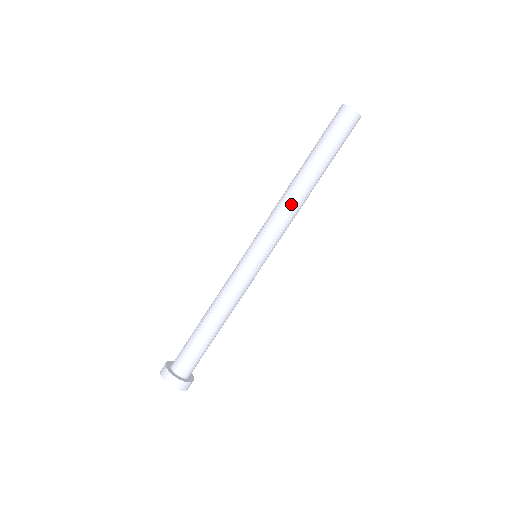
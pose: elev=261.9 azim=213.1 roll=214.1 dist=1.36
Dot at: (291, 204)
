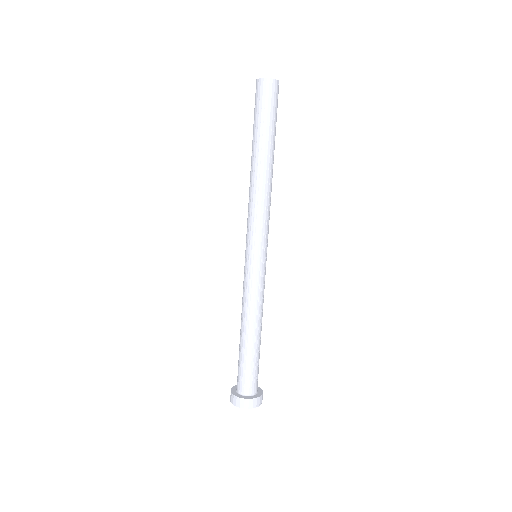
Dot at: (268, 194)
